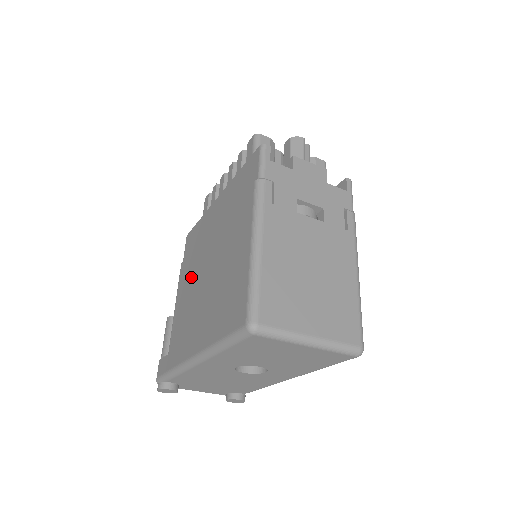
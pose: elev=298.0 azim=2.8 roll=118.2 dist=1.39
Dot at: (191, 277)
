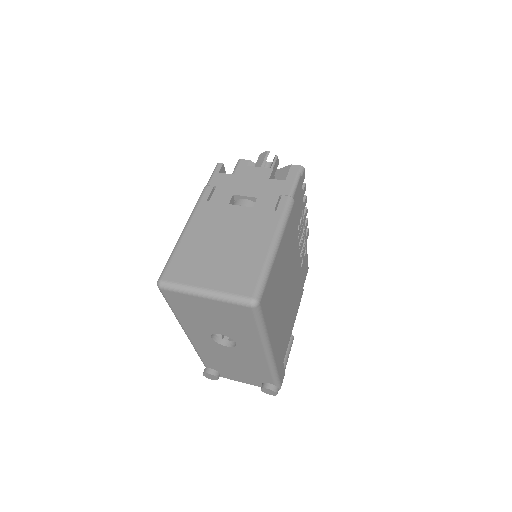
Dot at: occluded
